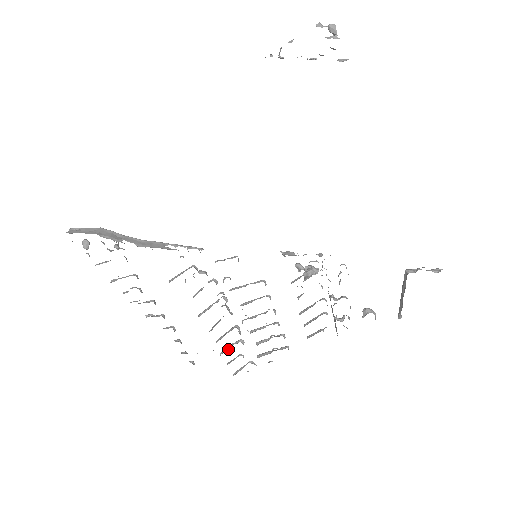
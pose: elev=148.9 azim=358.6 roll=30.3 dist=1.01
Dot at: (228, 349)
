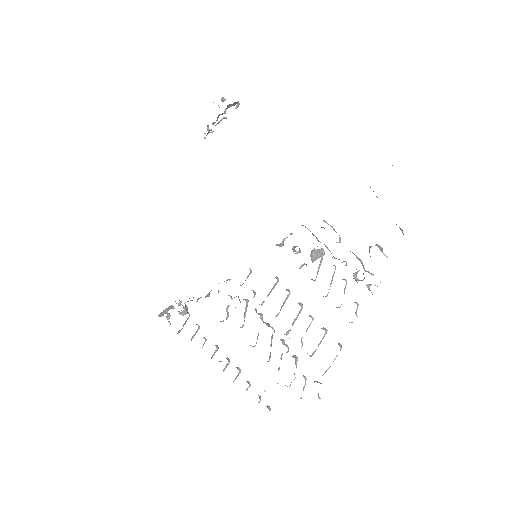
Dot at: occluded
